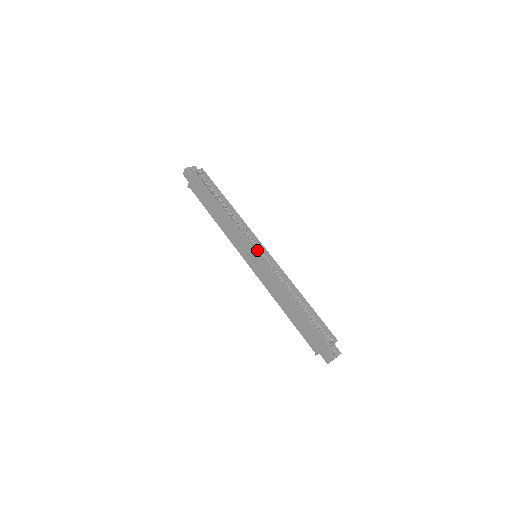
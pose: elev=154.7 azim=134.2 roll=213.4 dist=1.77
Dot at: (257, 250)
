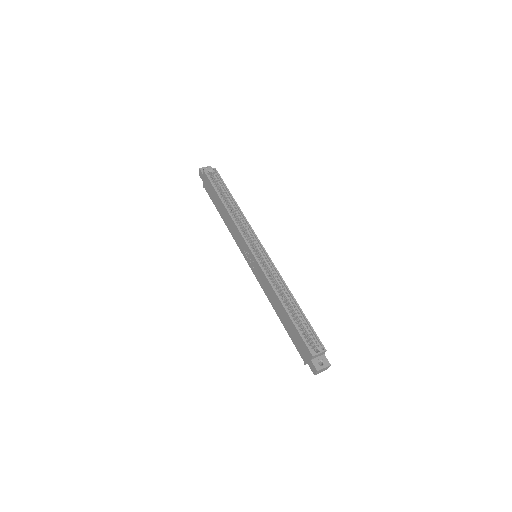
Dot at: (256, 250)
